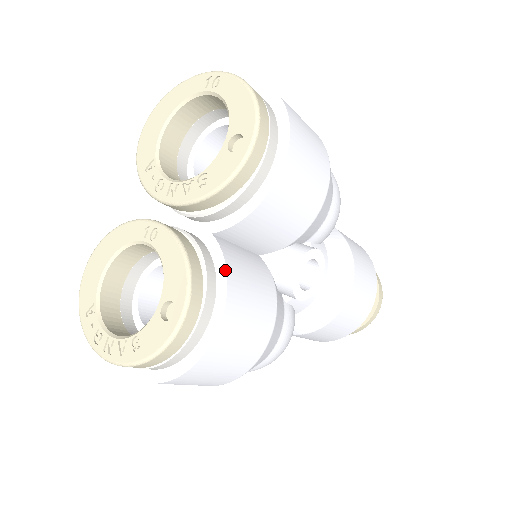
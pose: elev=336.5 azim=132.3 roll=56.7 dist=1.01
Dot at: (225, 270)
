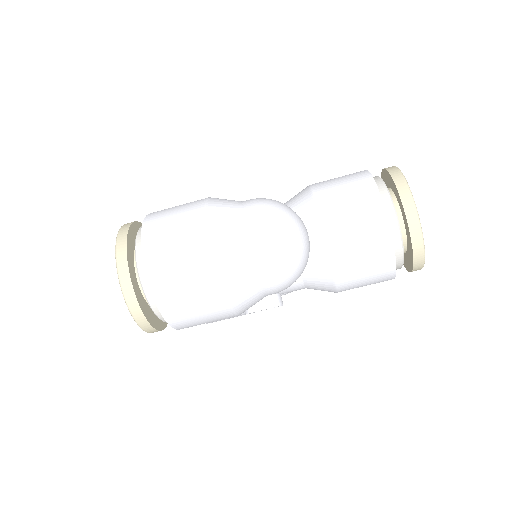
Dot at: occluded
